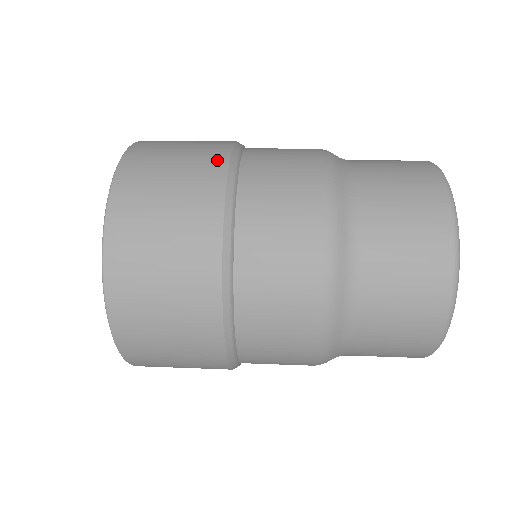
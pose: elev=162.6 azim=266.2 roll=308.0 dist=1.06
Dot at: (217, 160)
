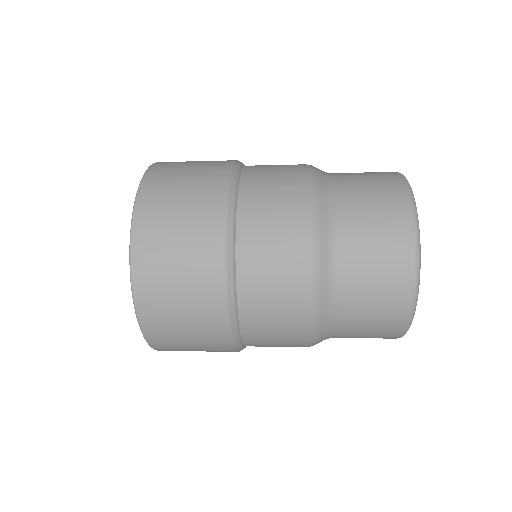
Dot at: (217, 207)
